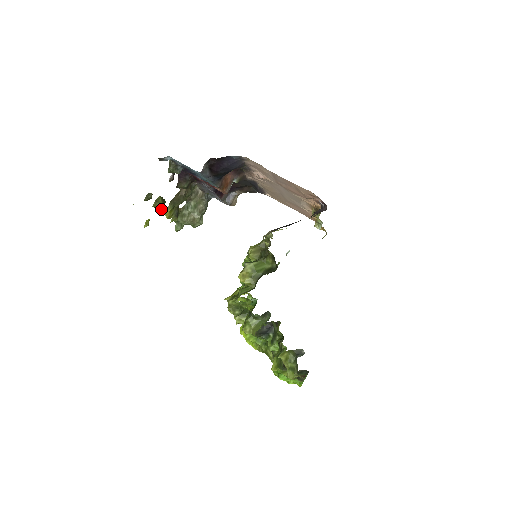
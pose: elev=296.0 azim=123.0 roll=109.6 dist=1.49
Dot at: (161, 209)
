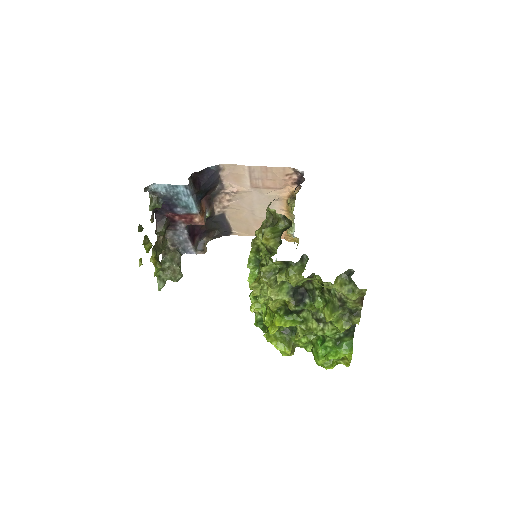
Dot at: (149, 250)
